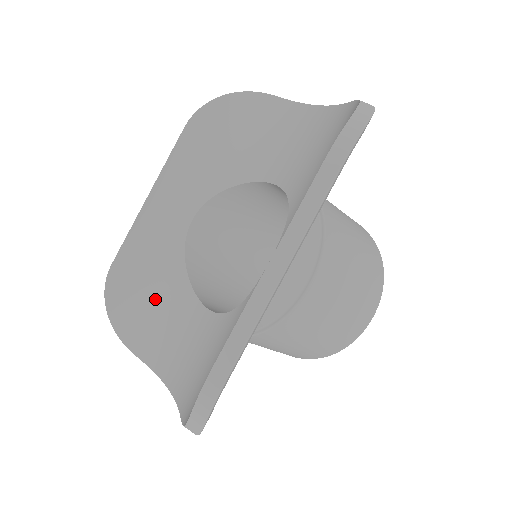
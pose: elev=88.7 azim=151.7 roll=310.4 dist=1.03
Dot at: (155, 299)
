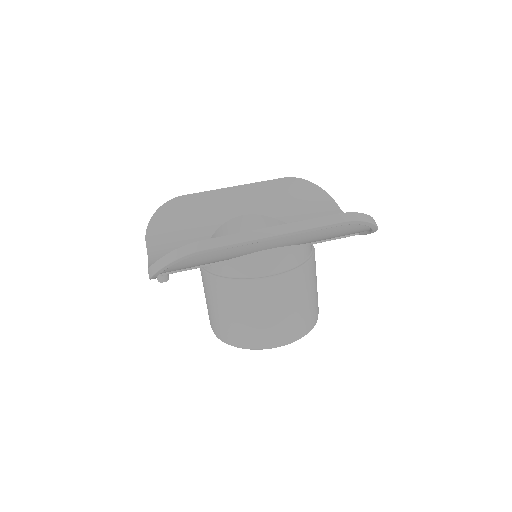
Dot at: (185, 229)
